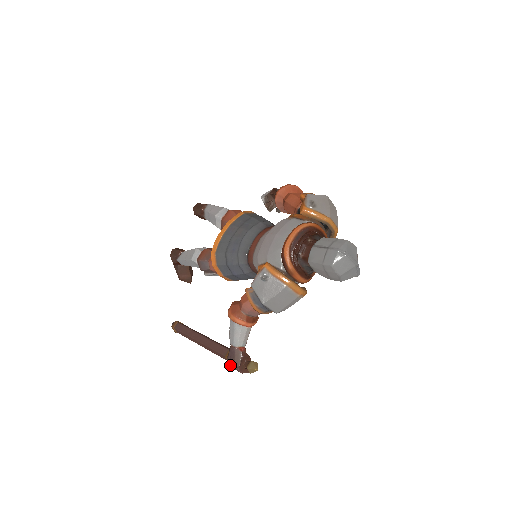
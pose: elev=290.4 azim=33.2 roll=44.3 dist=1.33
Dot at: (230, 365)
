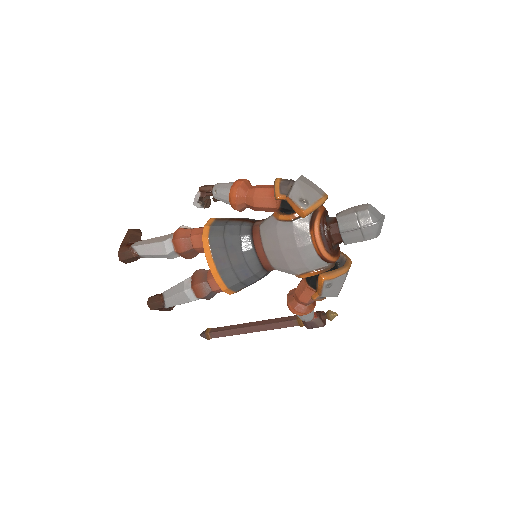
Dot at: occluded
